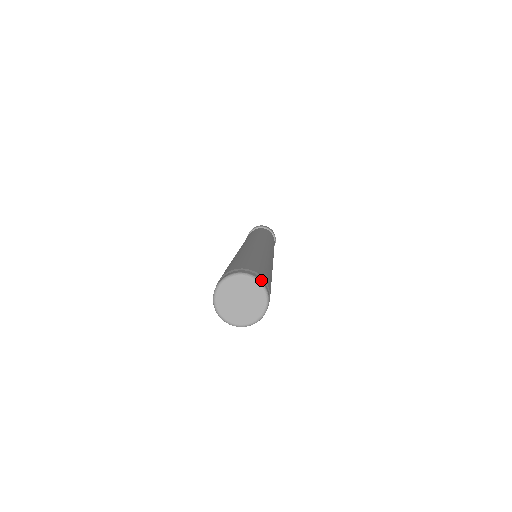
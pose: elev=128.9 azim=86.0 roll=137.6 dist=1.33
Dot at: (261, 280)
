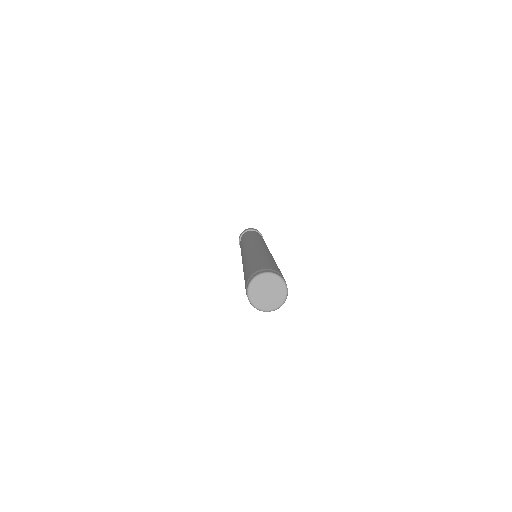
Dot at: occluded
